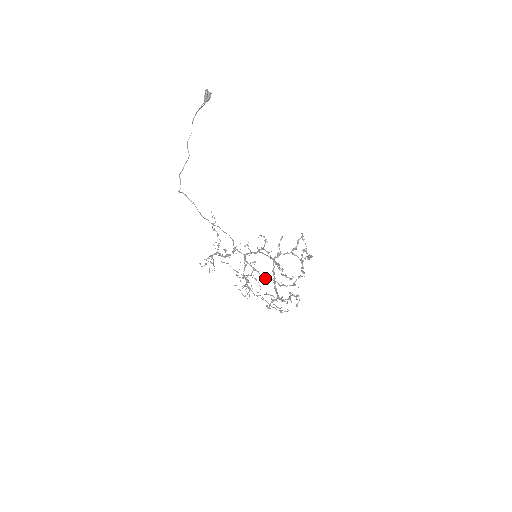
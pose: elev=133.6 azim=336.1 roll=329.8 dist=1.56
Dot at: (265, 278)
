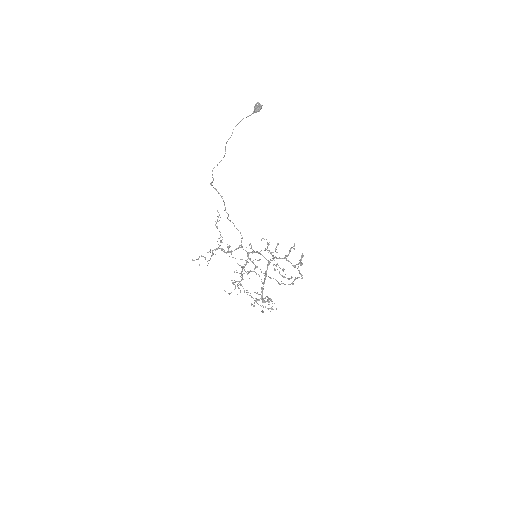
Dot at: (266, 276)
